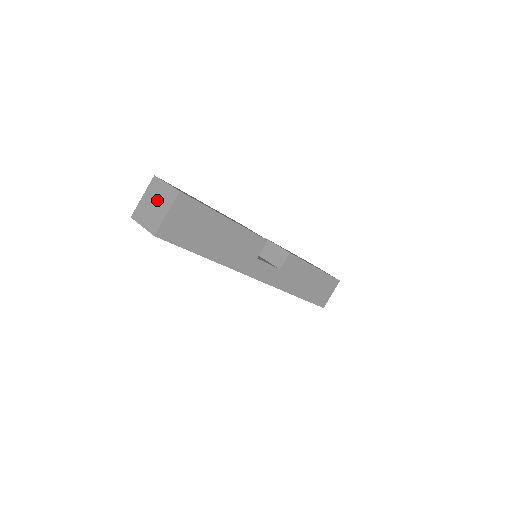
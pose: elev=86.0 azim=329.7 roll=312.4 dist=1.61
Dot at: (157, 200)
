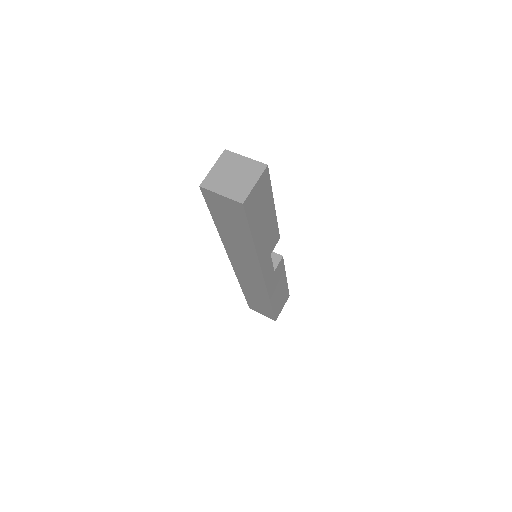
Dot at: (237, 171)
